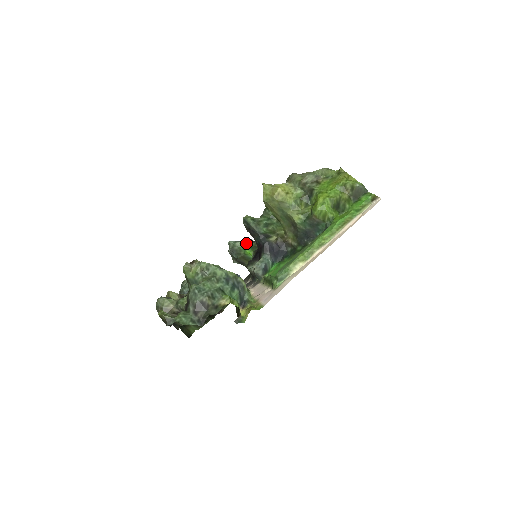
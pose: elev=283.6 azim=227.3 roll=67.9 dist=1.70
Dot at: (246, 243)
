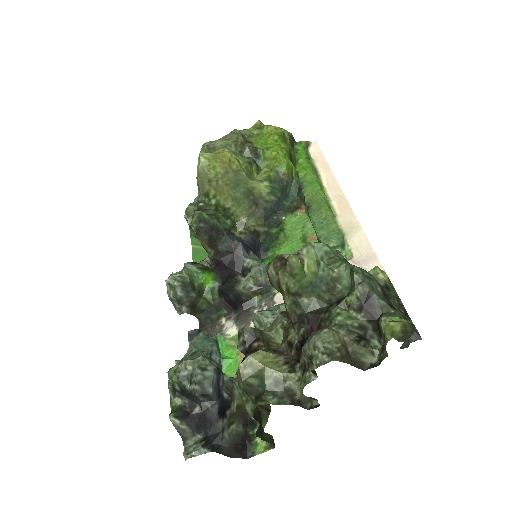
Dot at: (192, 268)
